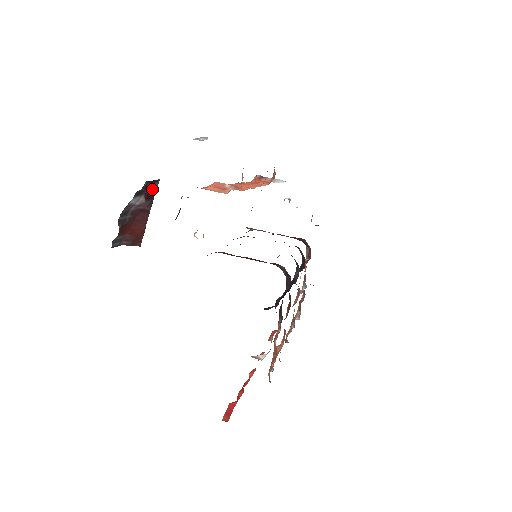
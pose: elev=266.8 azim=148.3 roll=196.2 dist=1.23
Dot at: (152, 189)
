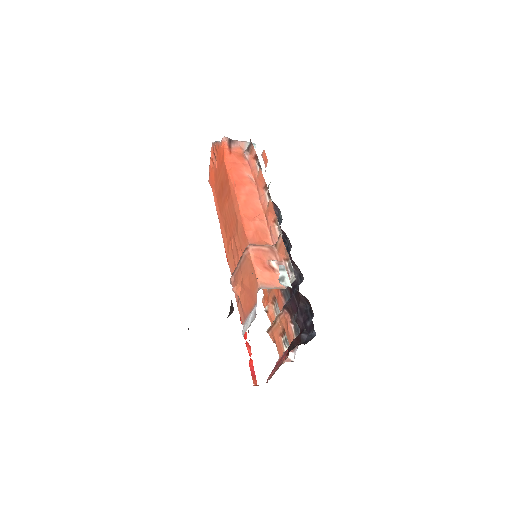
Dot at: occluded
